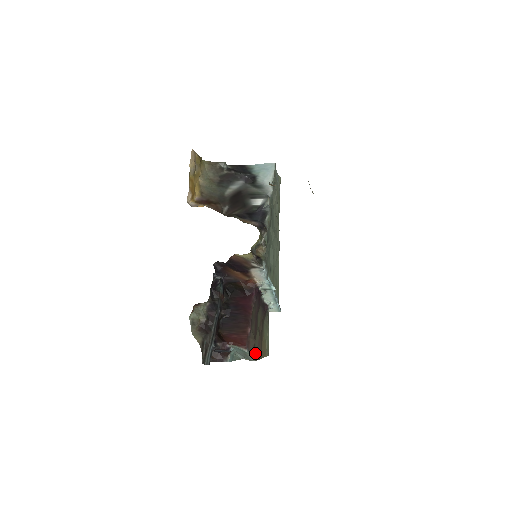
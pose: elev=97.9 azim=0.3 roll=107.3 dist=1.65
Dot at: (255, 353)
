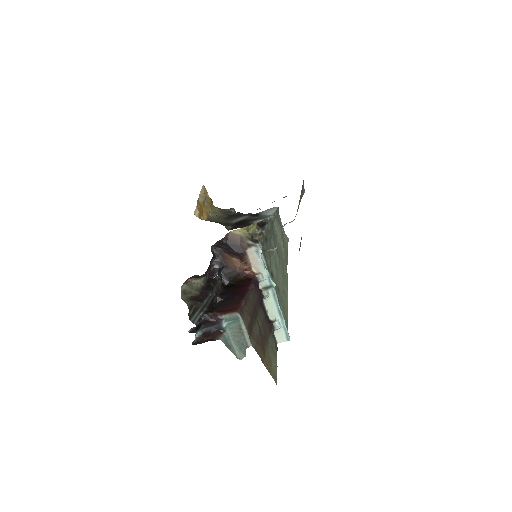
Dot at: (252, 337)
